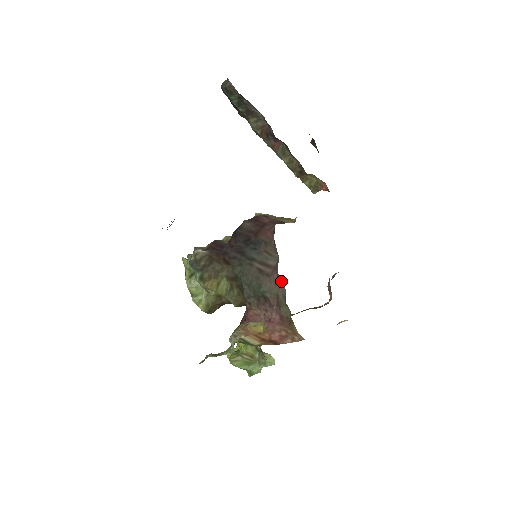
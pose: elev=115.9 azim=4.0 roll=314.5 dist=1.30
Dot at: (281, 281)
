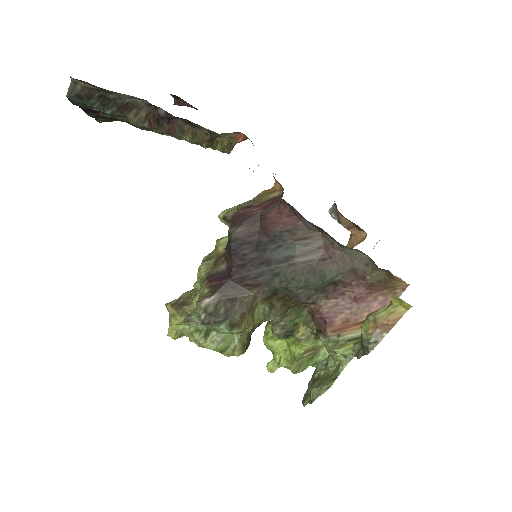
Dot at: (354, 252)
